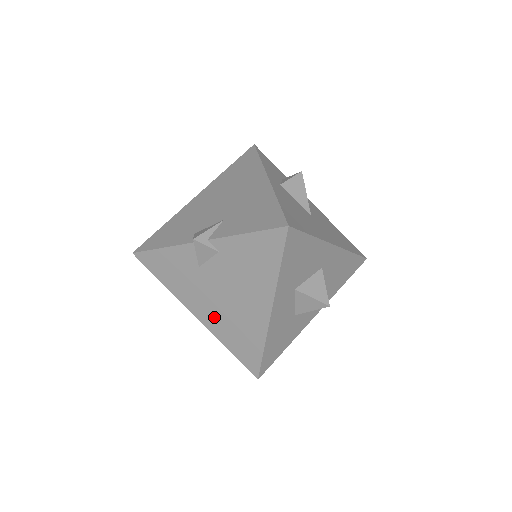
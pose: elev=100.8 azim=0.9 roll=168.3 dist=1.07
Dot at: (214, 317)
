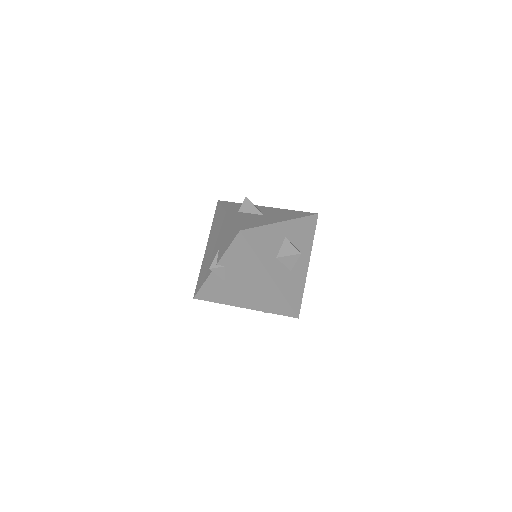
Dot at: (252, 301)
